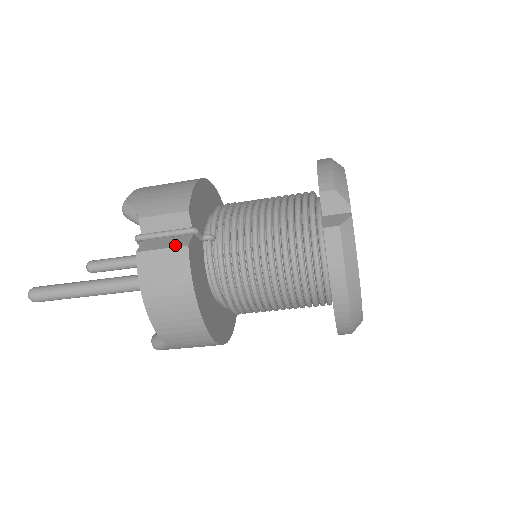
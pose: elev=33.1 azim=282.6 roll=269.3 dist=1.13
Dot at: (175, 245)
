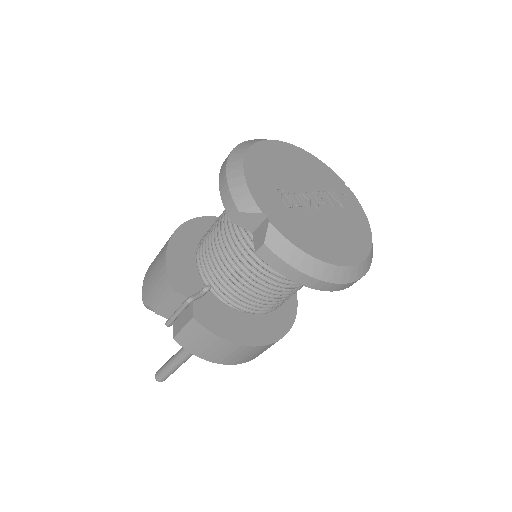
Dot at: (187, 321)
